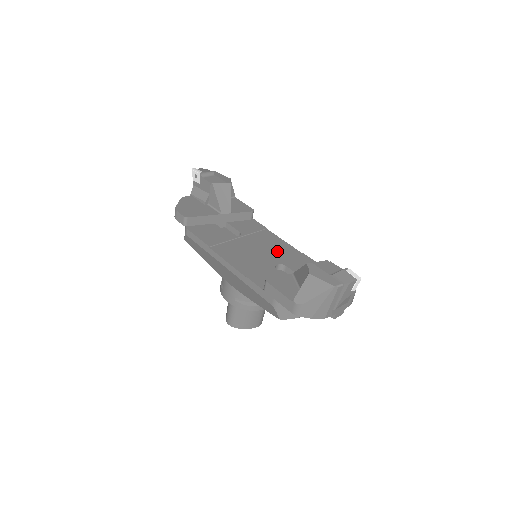
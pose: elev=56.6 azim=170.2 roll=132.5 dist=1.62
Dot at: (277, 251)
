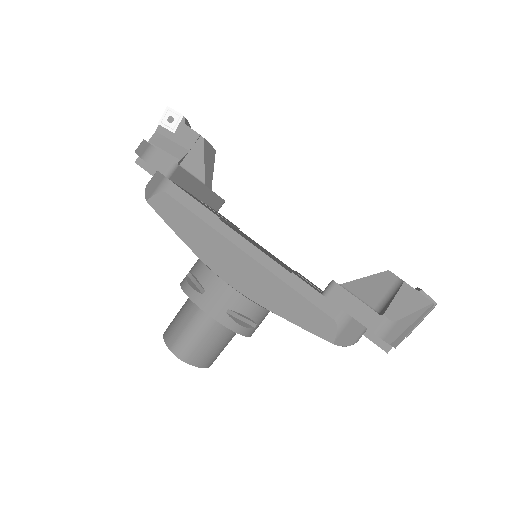
Dot at: (276, 258)
